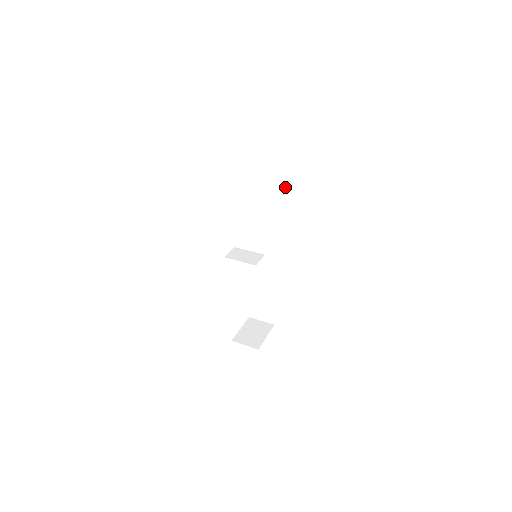
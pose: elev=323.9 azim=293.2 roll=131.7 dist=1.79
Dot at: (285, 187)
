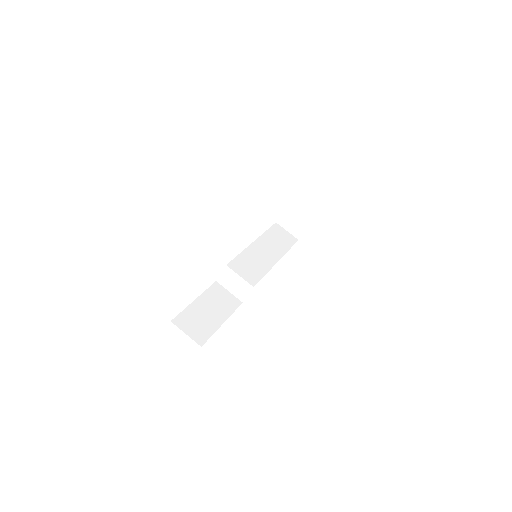
Dot at: occluded
